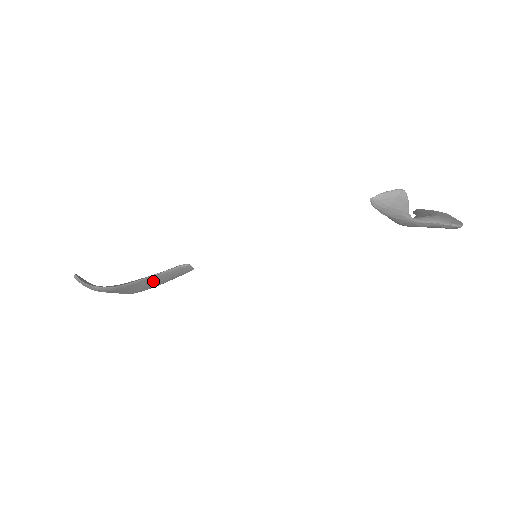
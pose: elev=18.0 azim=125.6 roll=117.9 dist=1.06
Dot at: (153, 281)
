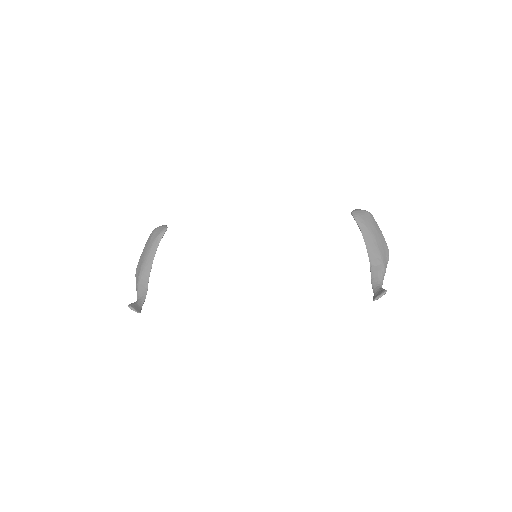
Dot at: occluded
